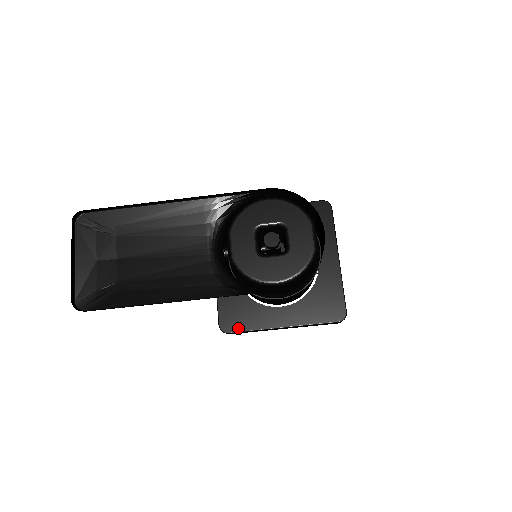
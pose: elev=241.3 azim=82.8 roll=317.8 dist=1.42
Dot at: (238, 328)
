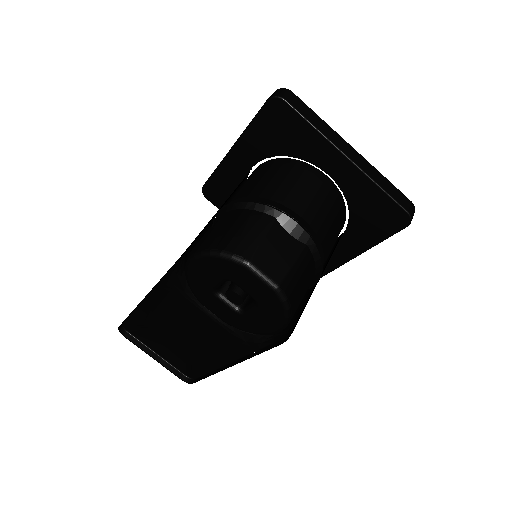
Dot at: occluded
